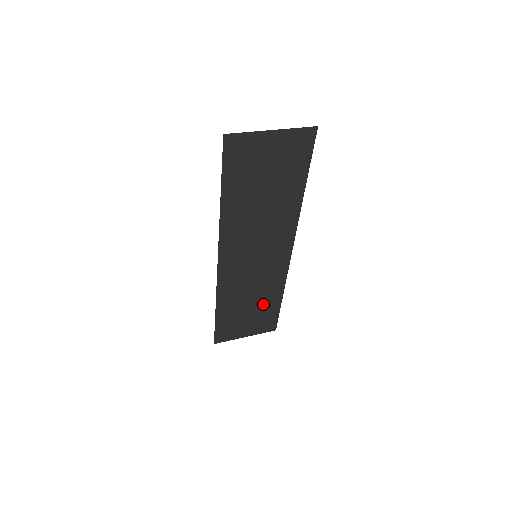
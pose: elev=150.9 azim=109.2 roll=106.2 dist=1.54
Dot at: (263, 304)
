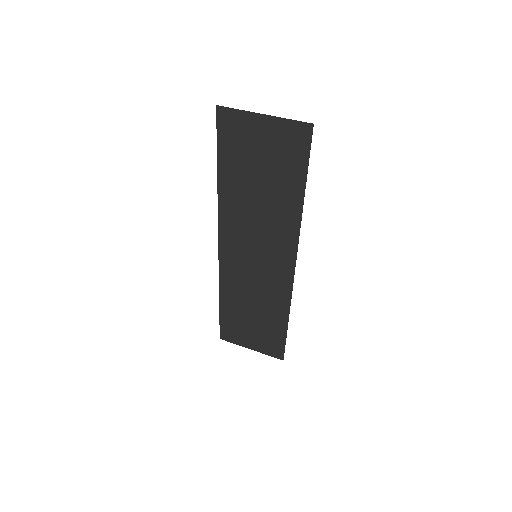
Dot at: (267, 319)
